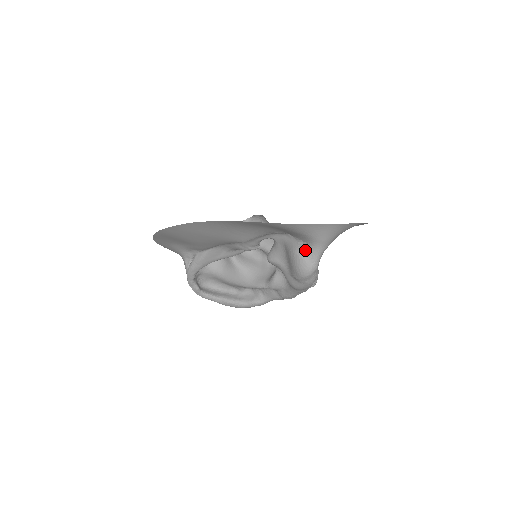
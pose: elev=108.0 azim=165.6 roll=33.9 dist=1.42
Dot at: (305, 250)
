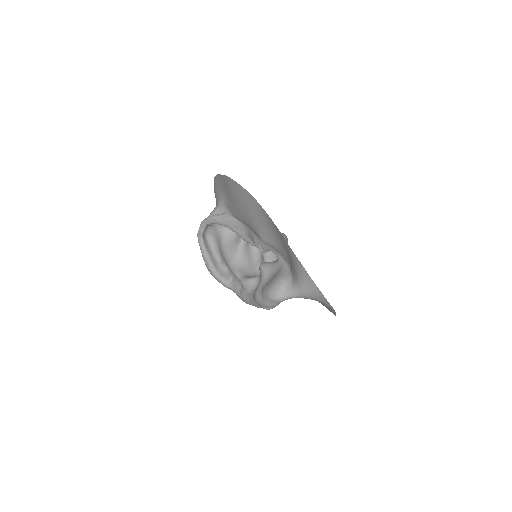
Dot at: (288, 284)
